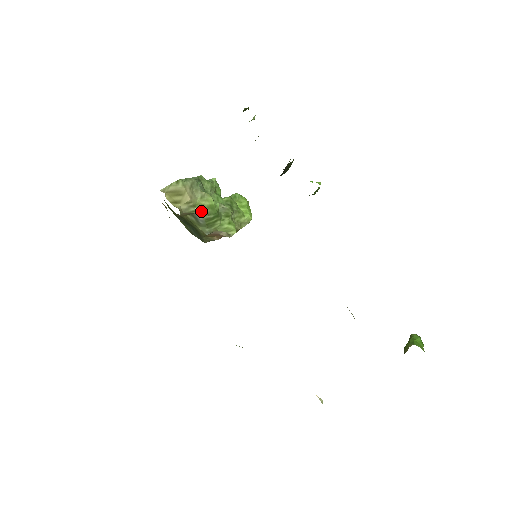
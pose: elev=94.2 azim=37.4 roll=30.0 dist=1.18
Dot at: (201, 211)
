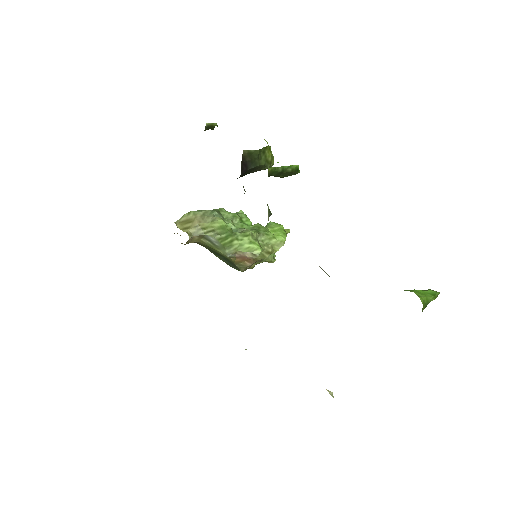
Dot at: (210, 232)
